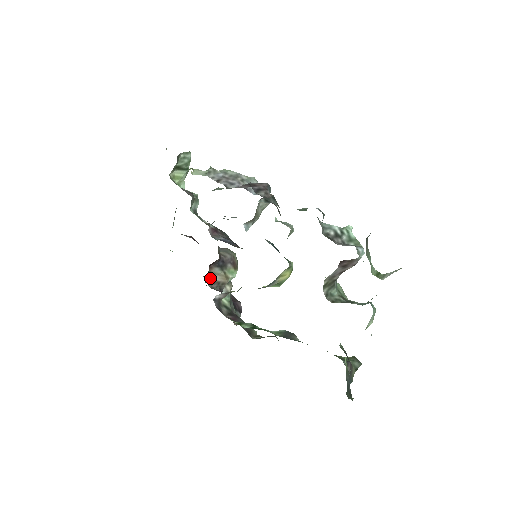
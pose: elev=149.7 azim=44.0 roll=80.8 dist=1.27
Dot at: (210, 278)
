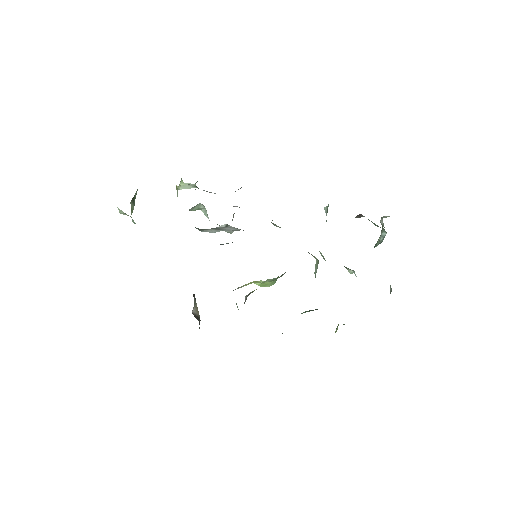
Dot at: occluded
